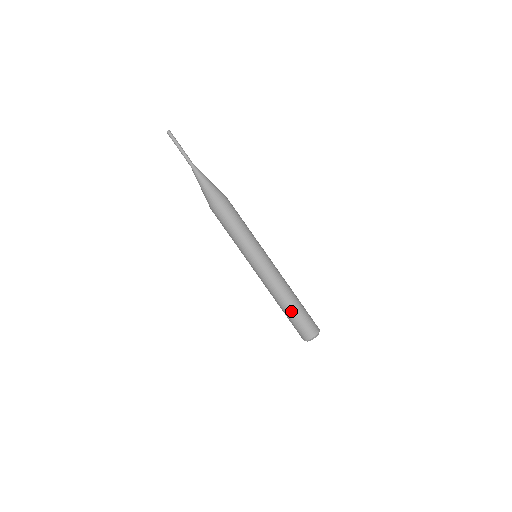
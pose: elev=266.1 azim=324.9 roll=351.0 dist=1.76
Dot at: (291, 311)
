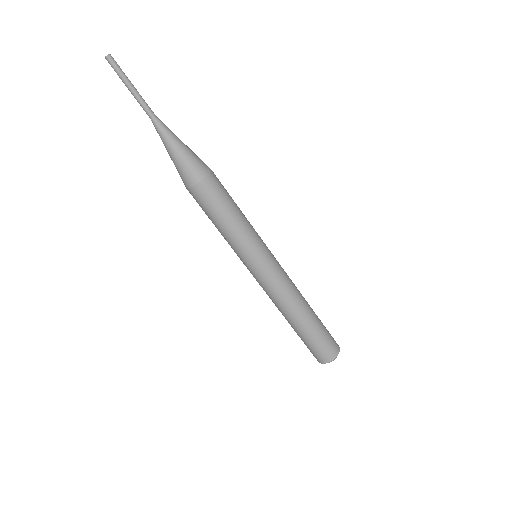
Dot at: (311, 326)
